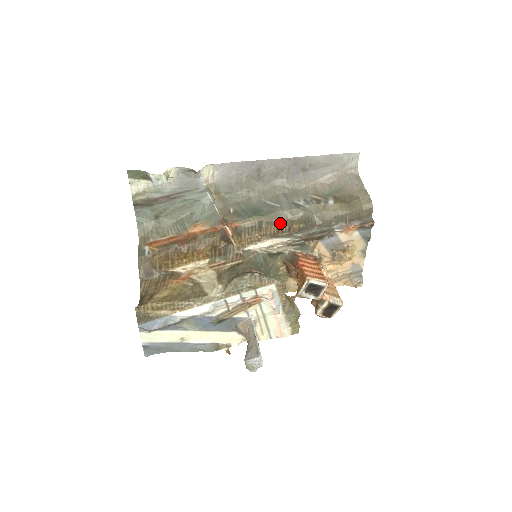
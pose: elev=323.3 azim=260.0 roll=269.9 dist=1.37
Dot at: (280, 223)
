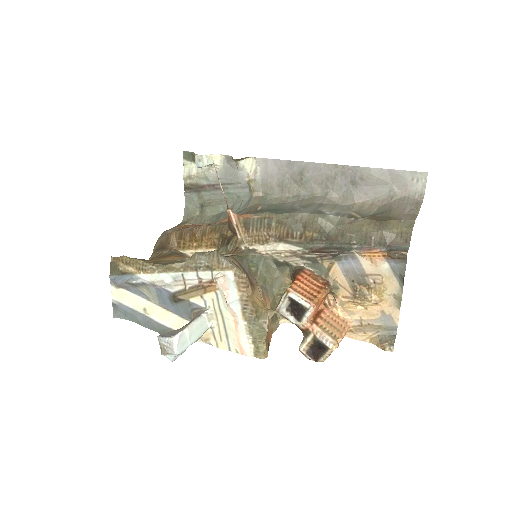
Dot at: (291, 225)
